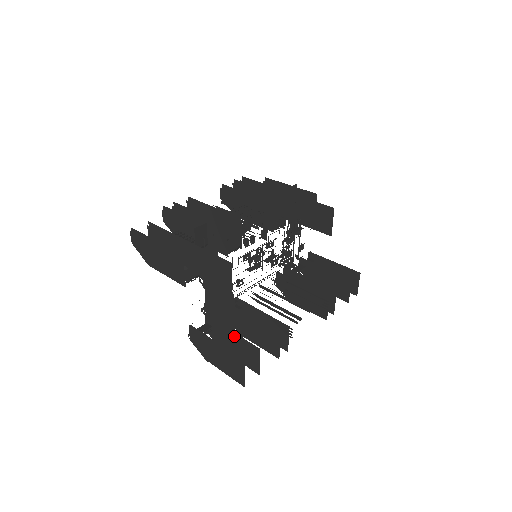
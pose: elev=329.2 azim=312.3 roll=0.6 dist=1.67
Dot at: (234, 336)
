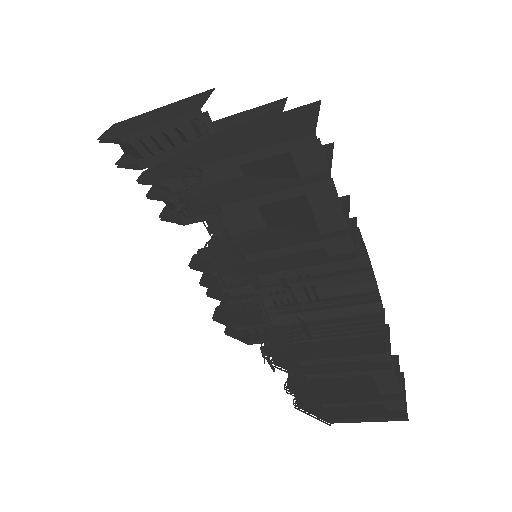
Dot at: occluded
